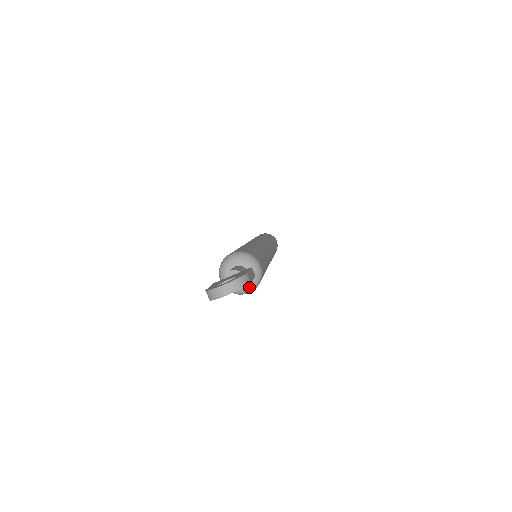
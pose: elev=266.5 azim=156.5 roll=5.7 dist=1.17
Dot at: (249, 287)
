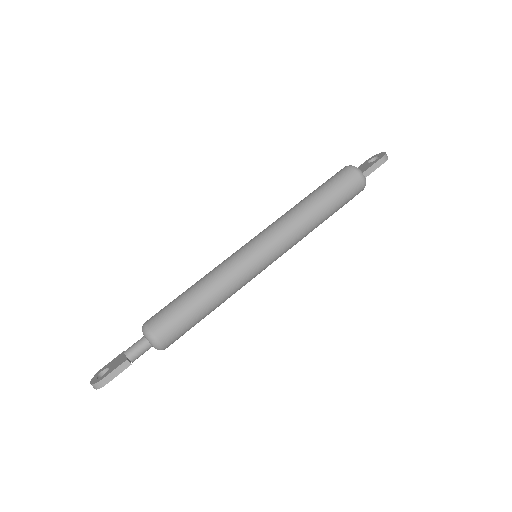
Dot at: (157, 349)
